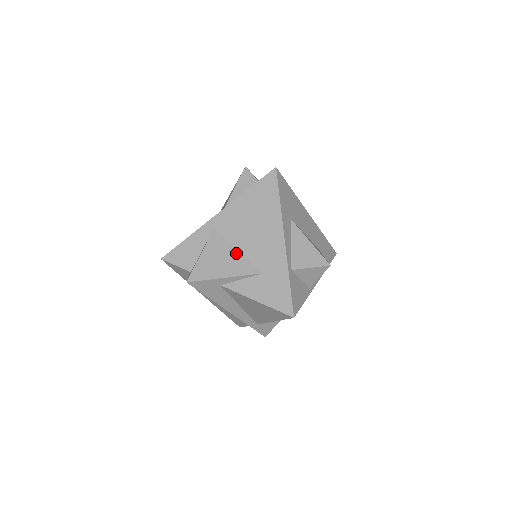
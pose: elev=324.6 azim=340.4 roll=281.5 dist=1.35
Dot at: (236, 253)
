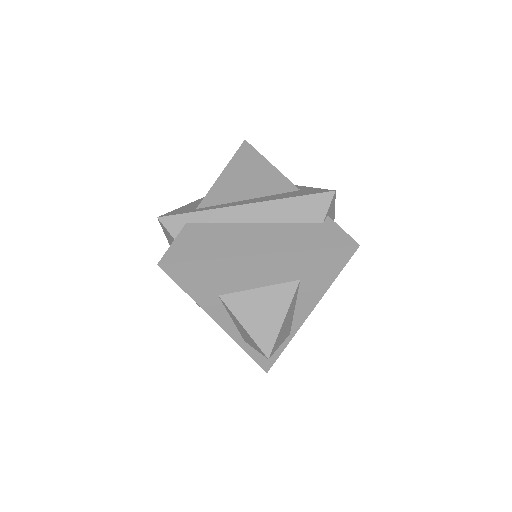
Dot at: occluded
